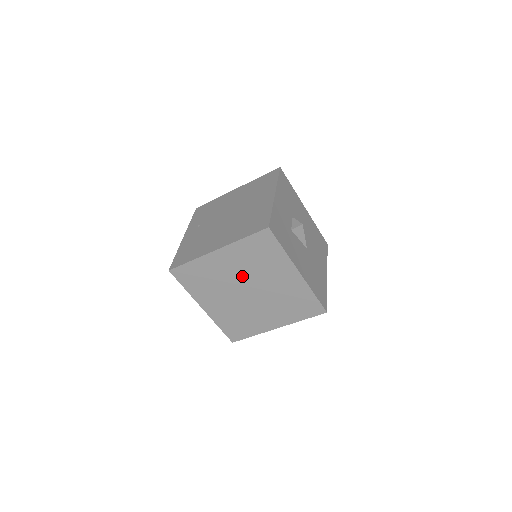
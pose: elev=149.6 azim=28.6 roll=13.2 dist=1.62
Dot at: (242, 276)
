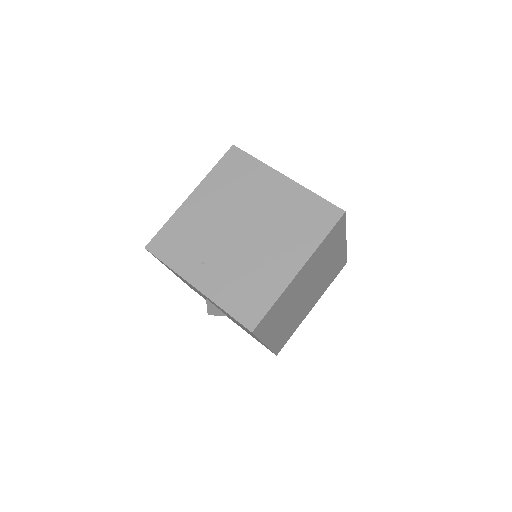
Dot at: (309, 280)
